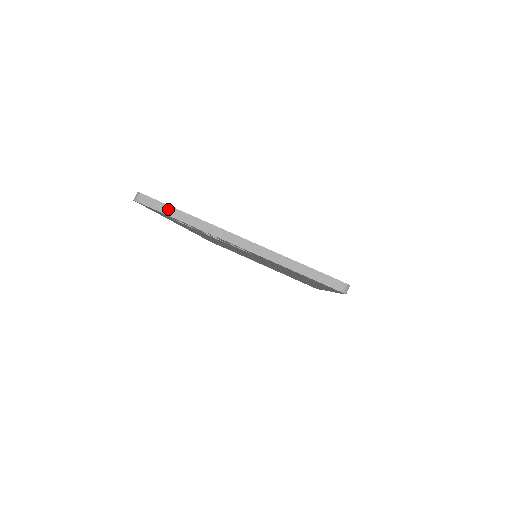
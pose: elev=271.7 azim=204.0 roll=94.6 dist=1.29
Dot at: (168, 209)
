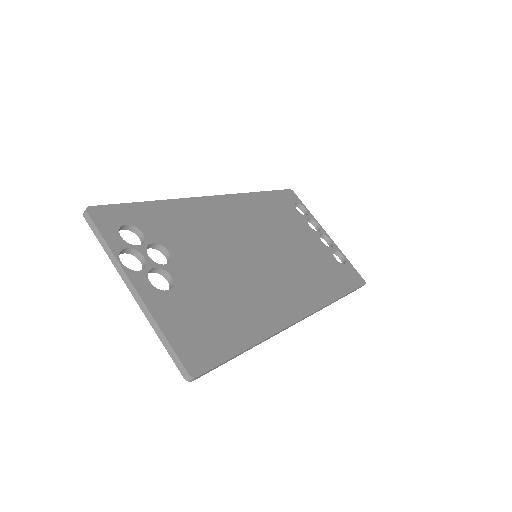
Dot at: (99, 235)
